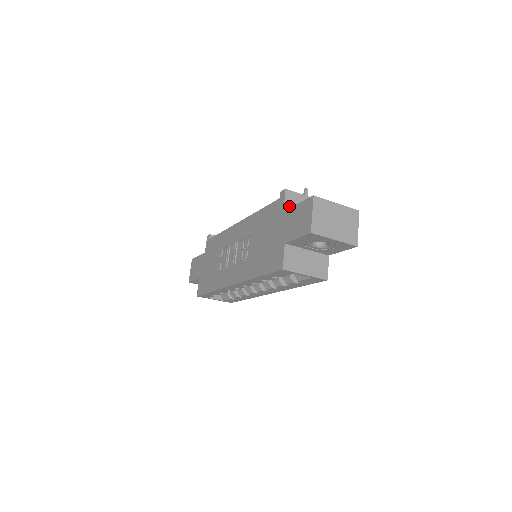
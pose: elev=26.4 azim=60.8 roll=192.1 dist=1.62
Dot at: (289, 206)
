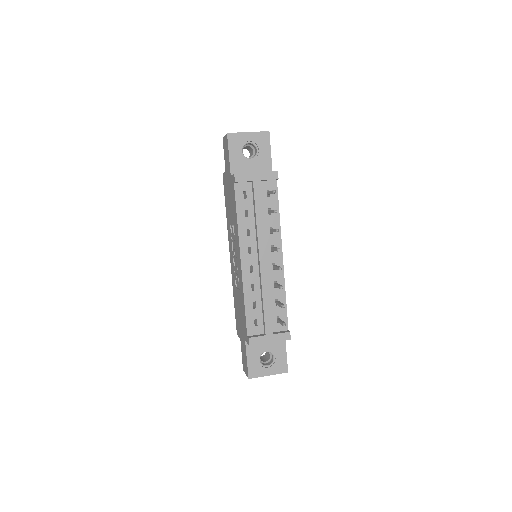
Dot at: occluded
